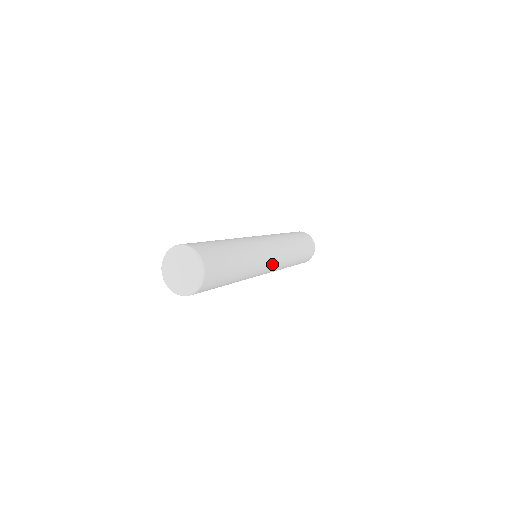
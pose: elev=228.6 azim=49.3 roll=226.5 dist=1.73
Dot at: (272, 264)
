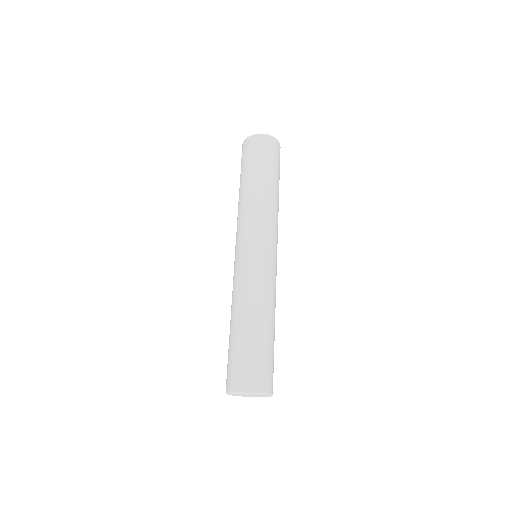
Dot at: occluded
